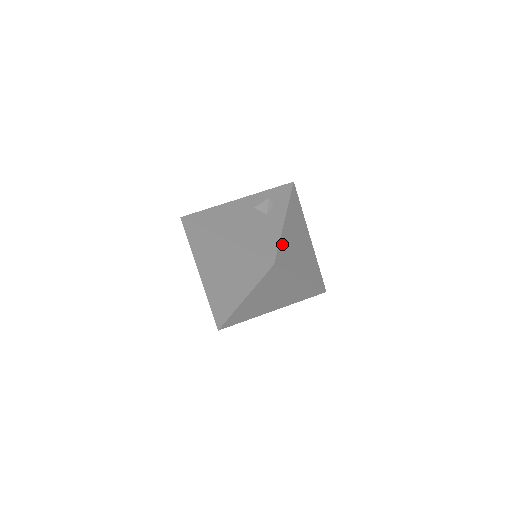
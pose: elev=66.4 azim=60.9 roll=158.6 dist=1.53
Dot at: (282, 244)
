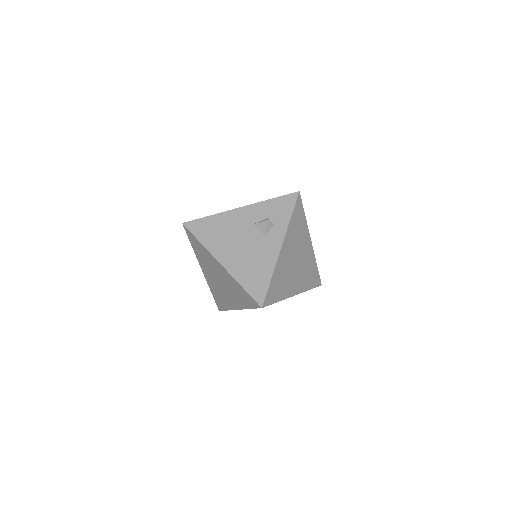
Dot at: (274, 279)
